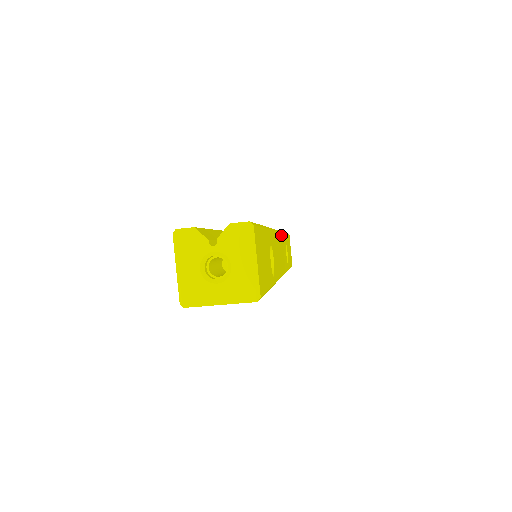
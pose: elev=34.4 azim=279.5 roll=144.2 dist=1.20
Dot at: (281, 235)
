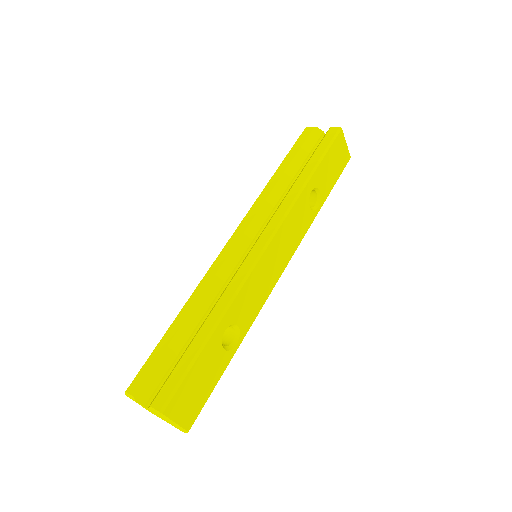
Dot at: (283, 225)
